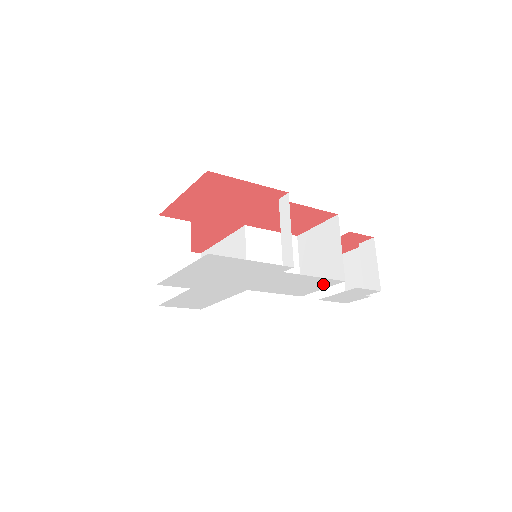
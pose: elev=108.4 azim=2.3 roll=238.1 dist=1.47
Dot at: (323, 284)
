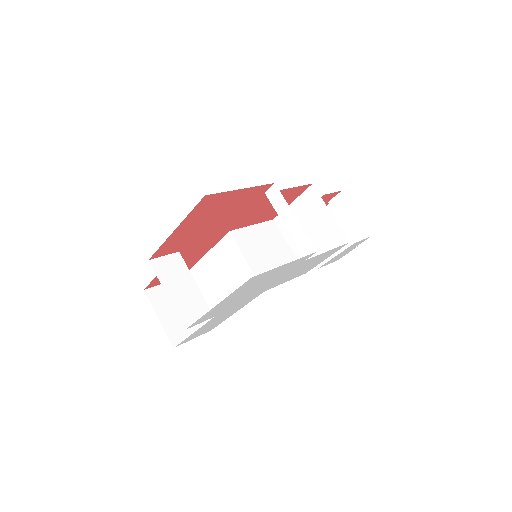
Dot at: (330, 254)
